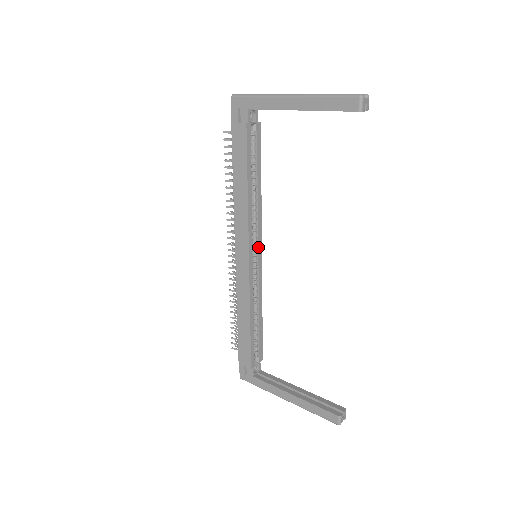
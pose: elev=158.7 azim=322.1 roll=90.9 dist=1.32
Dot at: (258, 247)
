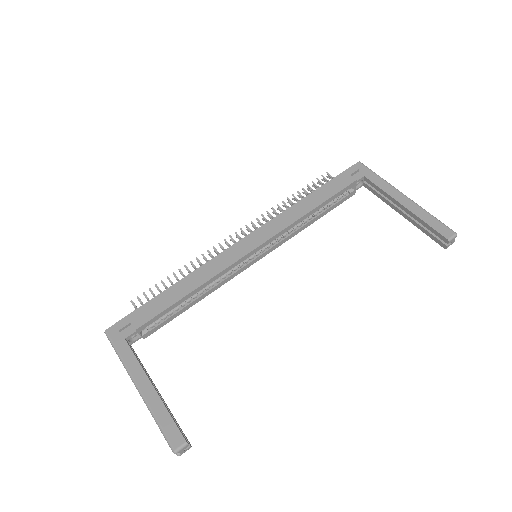
Dot at: (263, 254)
